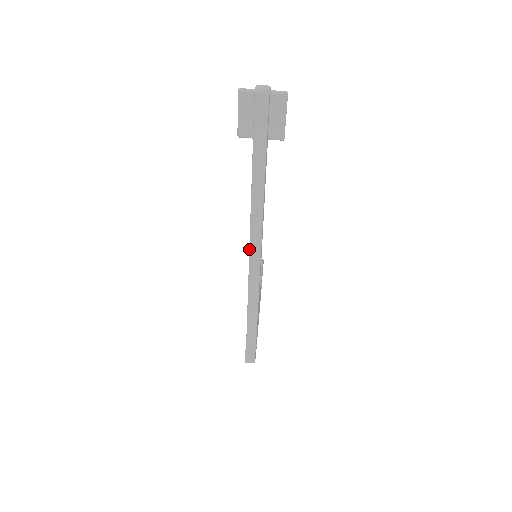
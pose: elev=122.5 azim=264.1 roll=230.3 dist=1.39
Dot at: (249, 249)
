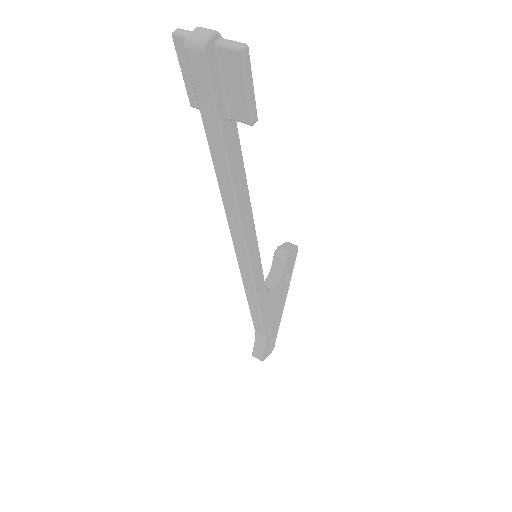
Dot at: (235, 251)
